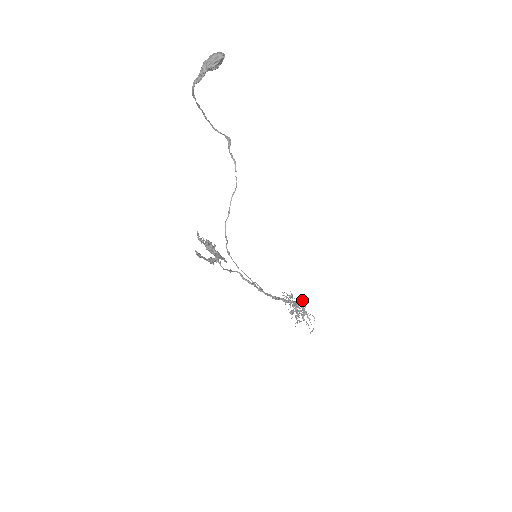
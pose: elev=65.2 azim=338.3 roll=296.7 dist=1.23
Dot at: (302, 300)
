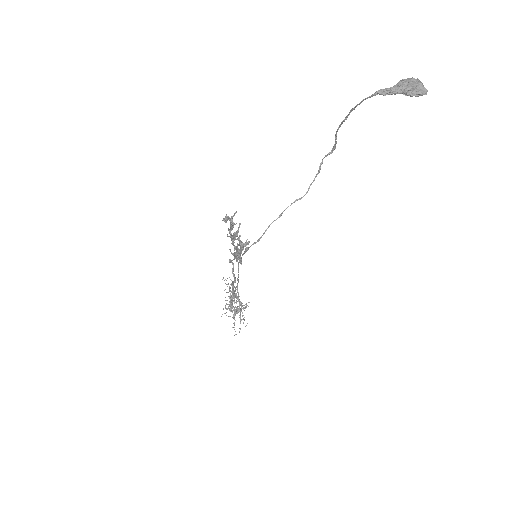
Dot at: (248, 302)
